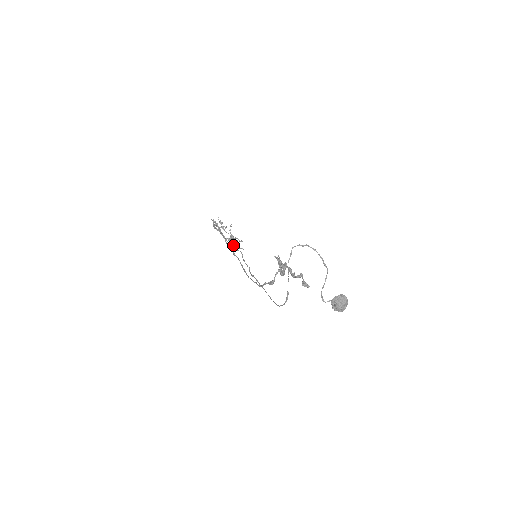
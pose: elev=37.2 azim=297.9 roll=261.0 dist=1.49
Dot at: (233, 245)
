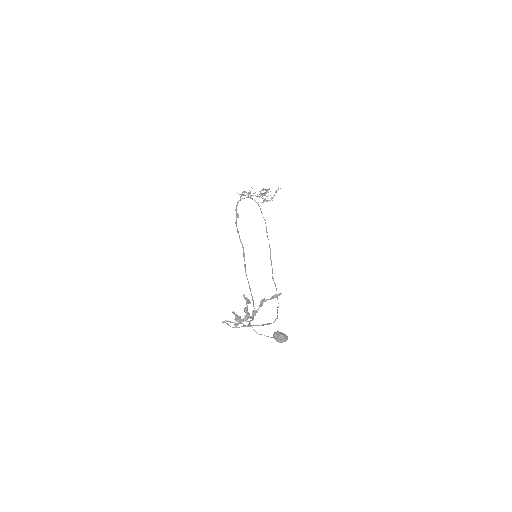
Dot at: occluded
